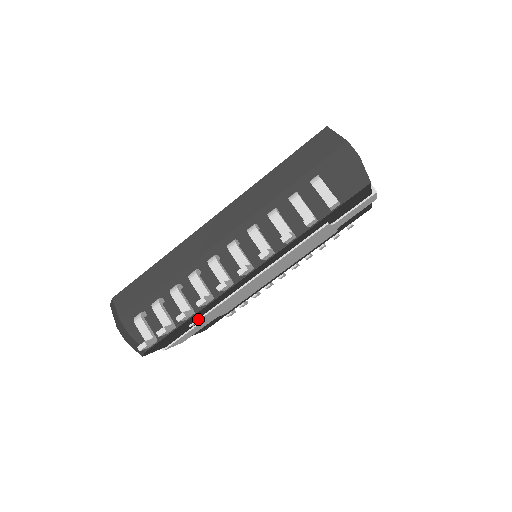
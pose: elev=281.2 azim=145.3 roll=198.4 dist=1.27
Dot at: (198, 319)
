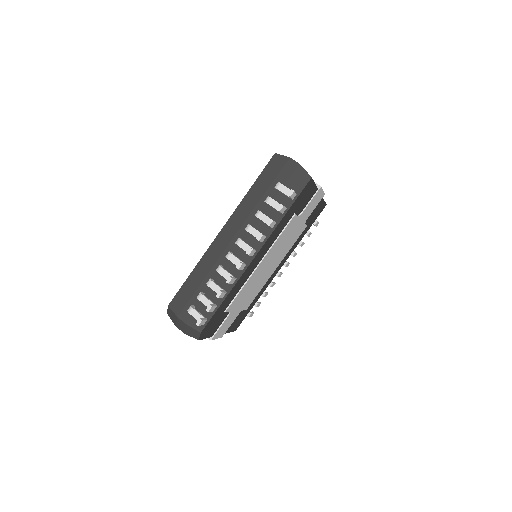
Dot at: (229, 305)
